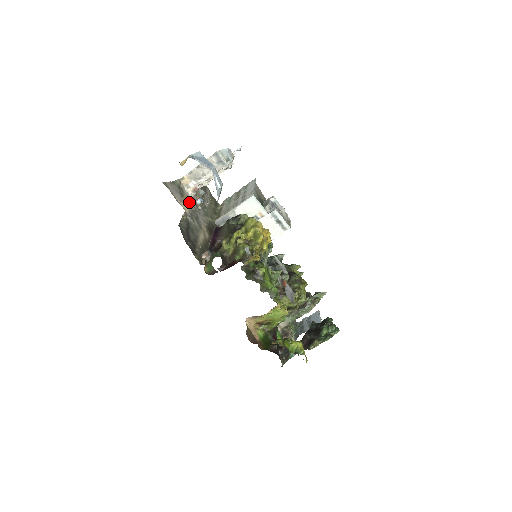
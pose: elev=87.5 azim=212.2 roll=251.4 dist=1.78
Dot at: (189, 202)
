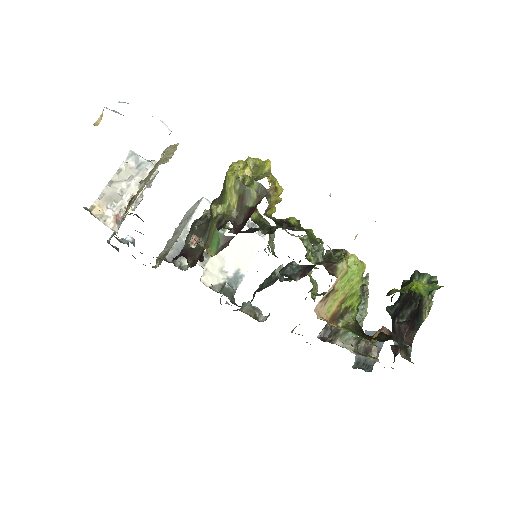
Dot at: occluded
